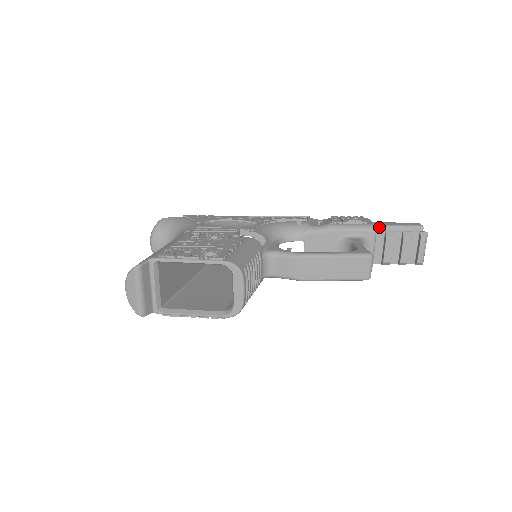
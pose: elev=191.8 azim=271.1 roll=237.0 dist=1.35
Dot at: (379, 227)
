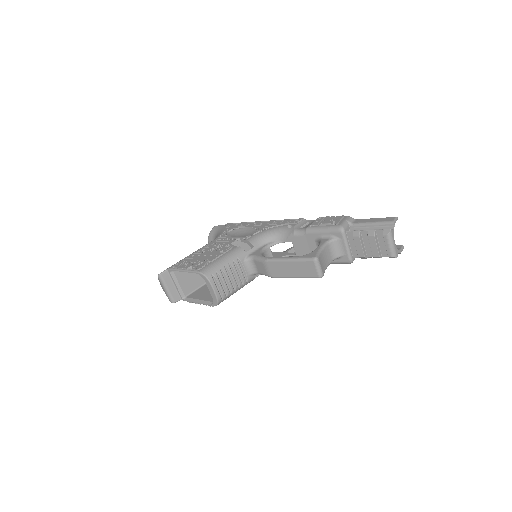
Dot at: (354, 225)
